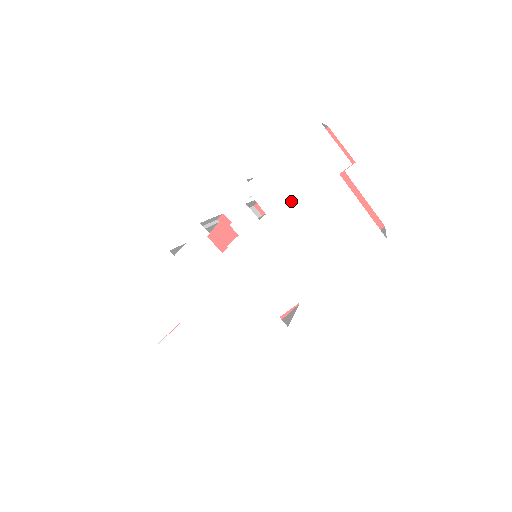
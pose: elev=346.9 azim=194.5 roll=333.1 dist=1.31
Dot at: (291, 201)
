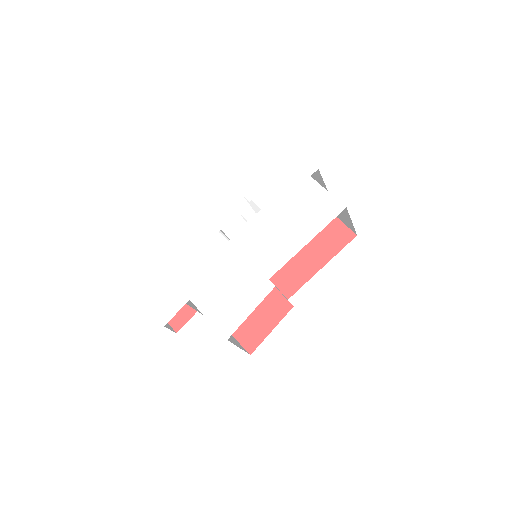
Dot at: (279, 198)
